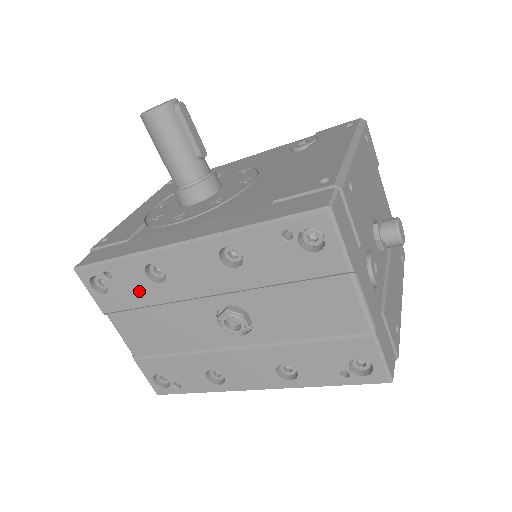
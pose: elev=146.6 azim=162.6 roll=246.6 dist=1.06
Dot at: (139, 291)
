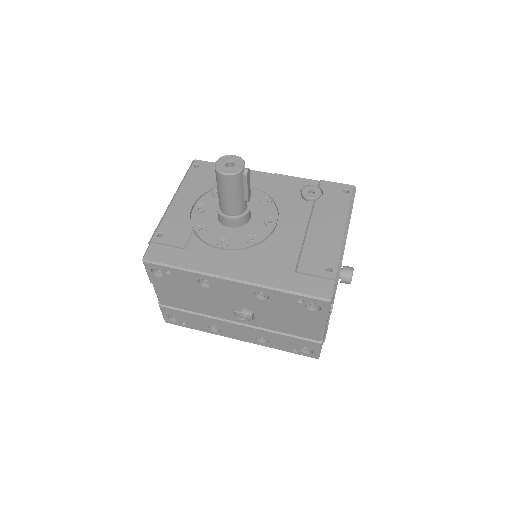
Dot at: (187, 285)
